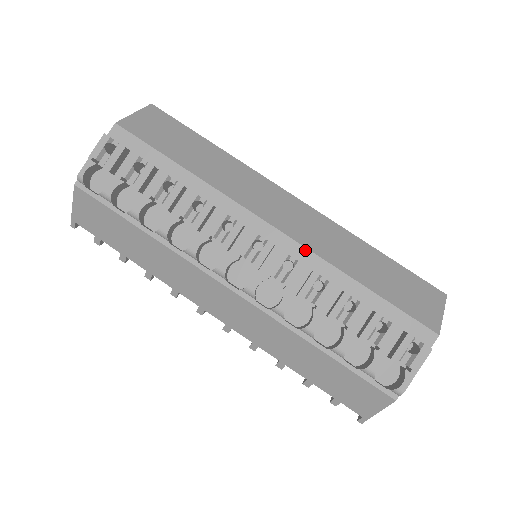
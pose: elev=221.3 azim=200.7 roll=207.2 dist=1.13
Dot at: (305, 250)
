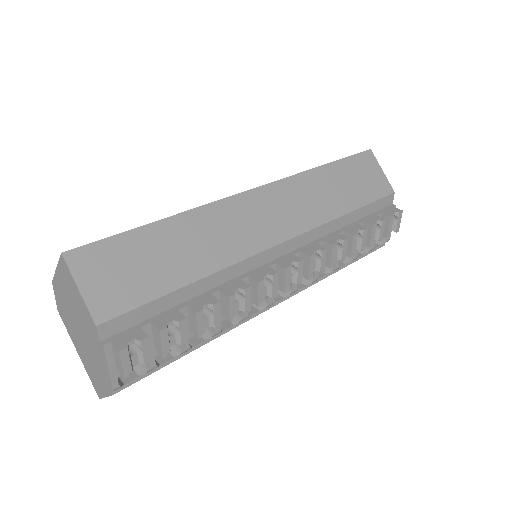
Dot at: (309, 233)
